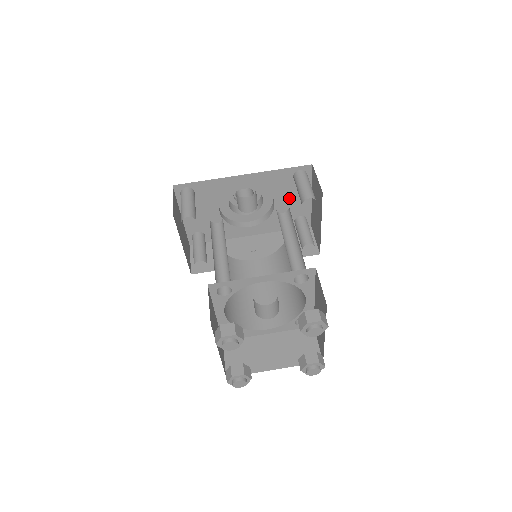
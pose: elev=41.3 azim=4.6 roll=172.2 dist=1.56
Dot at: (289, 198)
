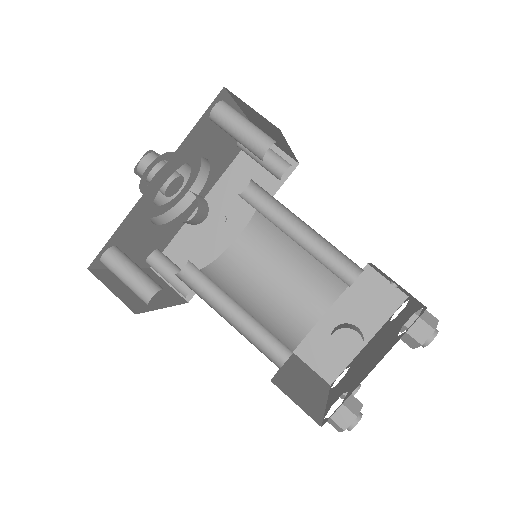
Dot at: (219, 138)
